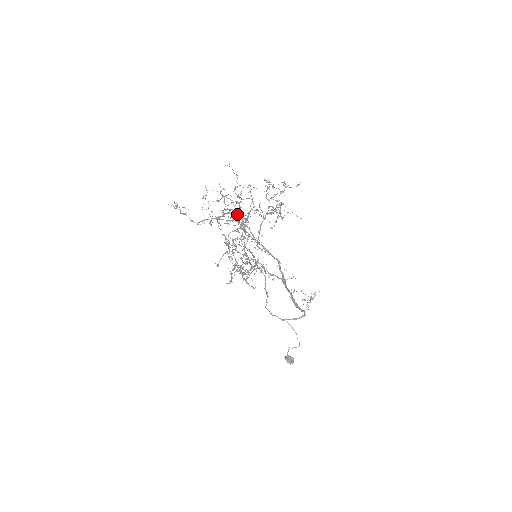
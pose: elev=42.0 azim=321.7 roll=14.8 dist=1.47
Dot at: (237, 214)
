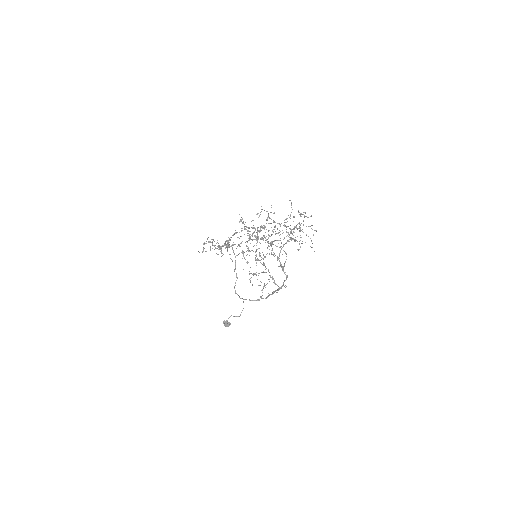
Dot at: (265, 227)
